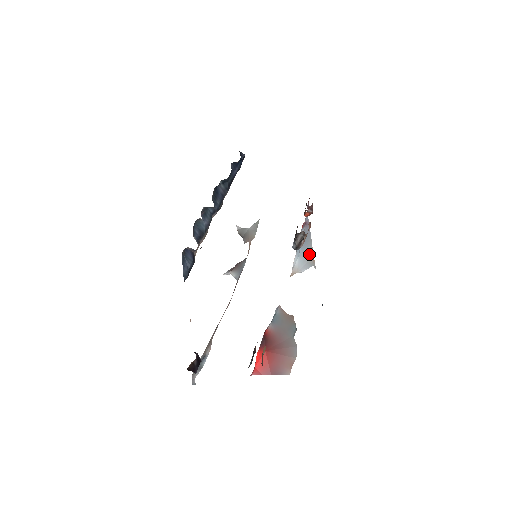
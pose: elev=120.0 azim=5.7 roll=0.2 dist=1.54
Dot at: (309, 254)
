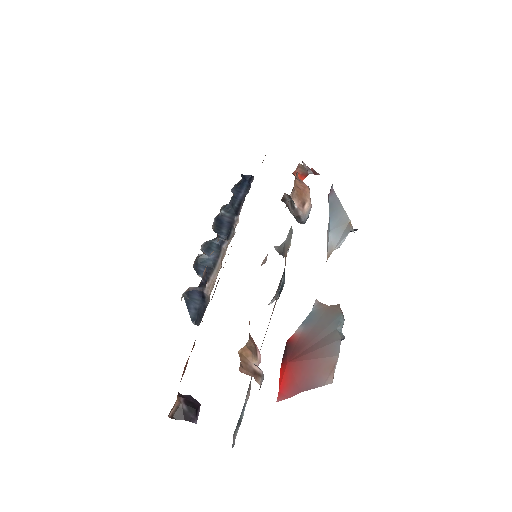
Dot at: (343, 221)
